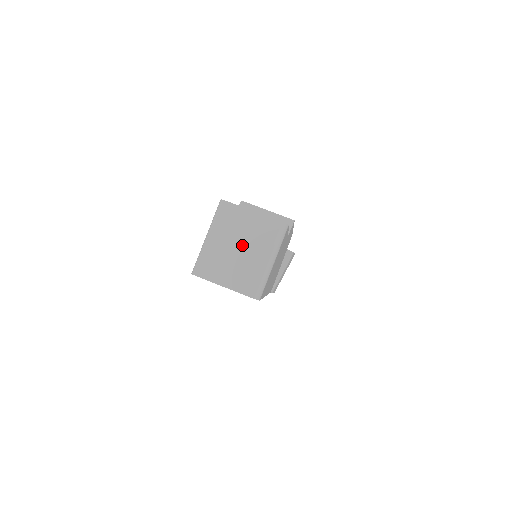
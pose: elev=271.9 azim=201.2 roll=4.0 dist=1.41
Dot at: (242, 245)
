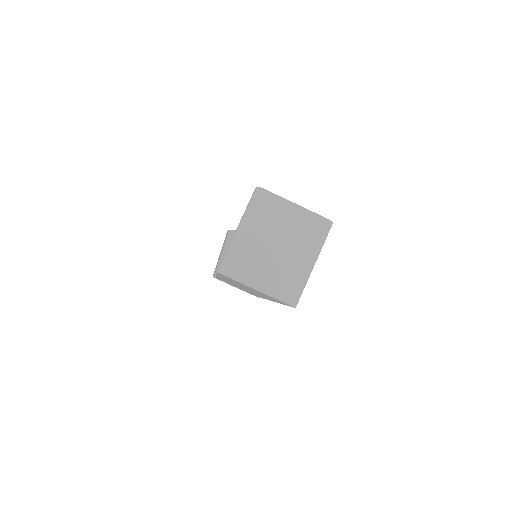
Dot at: (280, 242)
